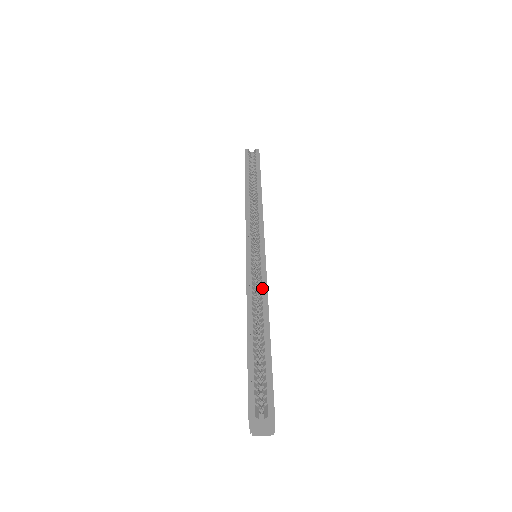
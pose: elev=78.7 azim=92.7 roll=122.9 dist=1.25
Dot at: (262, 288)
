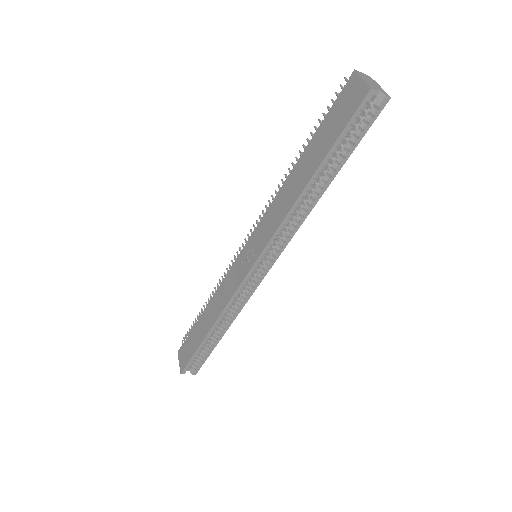
Dot at: (237, 310)
